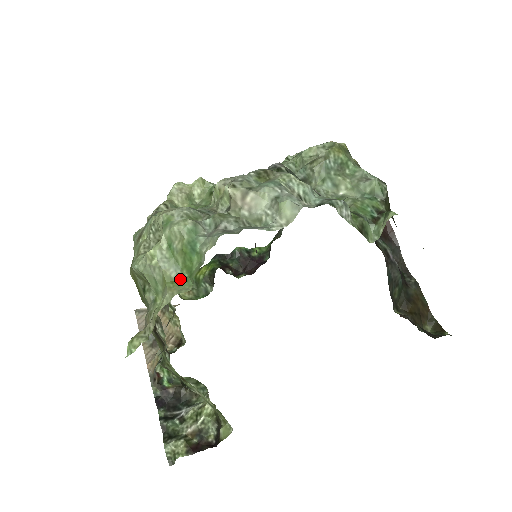
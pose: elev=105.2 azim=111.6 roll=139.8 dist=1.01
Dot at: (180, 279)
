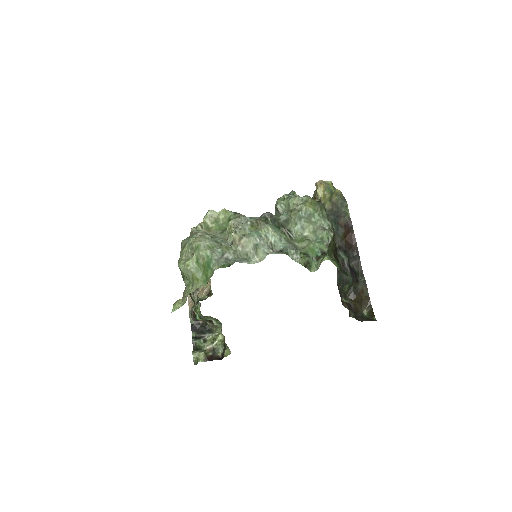
Dot at: (201, 279)
